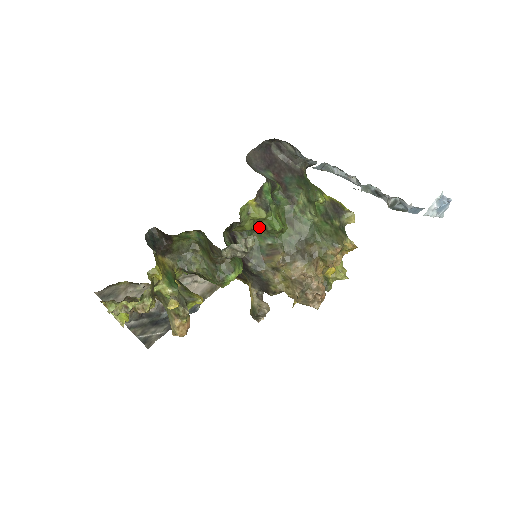
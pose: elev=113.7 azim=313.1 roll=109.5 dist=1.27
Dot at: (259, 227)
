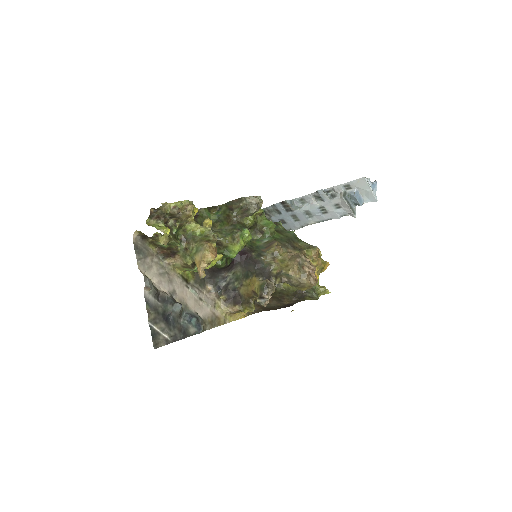
Dot at: (257, 232)
